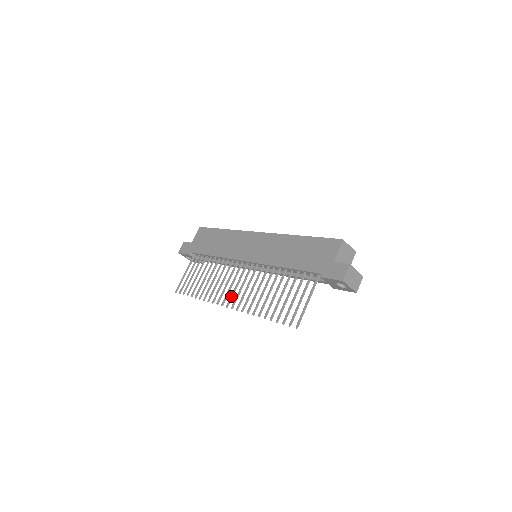
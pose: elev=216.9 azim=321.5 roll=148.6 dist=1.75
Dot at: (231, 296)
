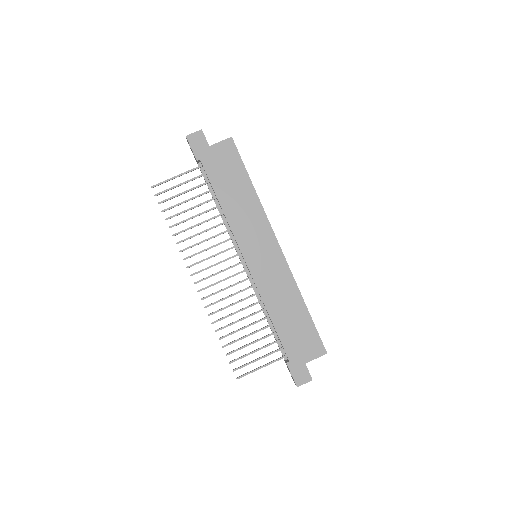
Dot at: (206, 278)
